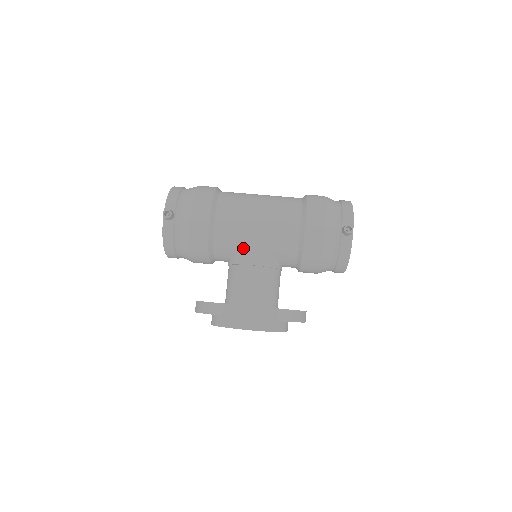
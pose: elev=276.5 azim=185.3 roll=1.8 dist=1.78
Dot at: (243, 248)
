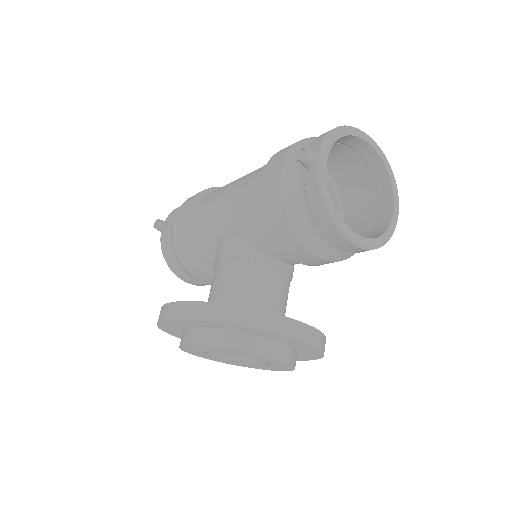
Dot at: (218, 241)
